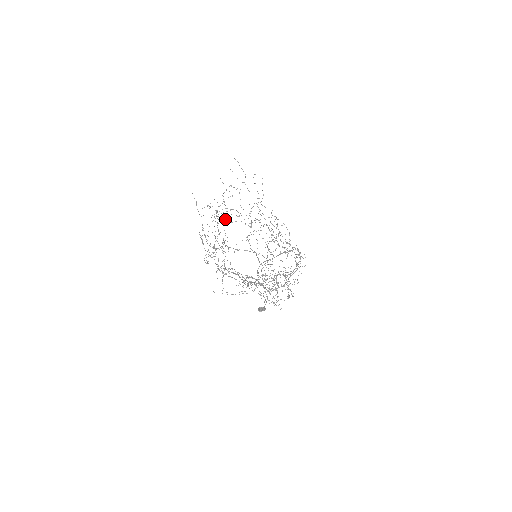
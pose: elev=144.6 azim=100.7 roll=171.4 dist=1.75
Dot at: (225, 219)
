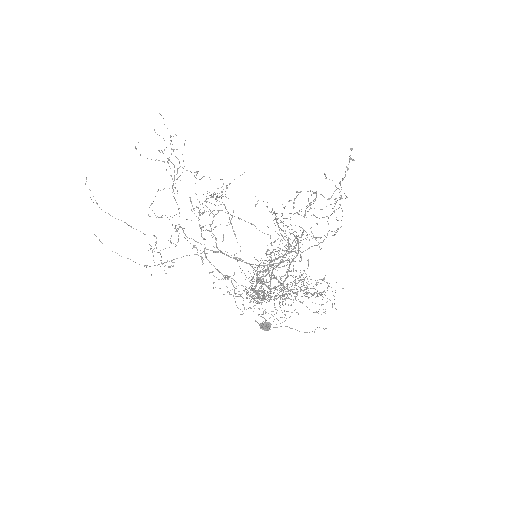
Dot at: occluded
